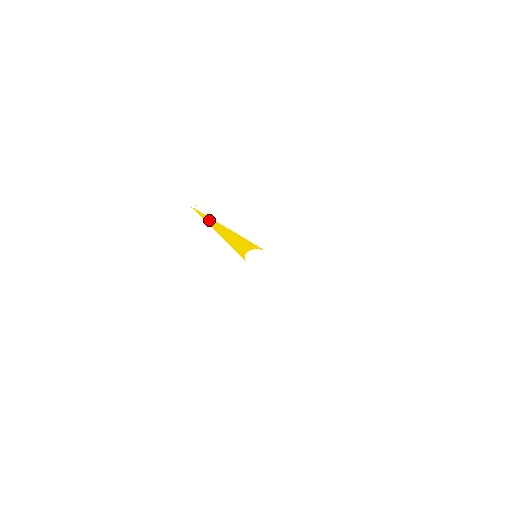
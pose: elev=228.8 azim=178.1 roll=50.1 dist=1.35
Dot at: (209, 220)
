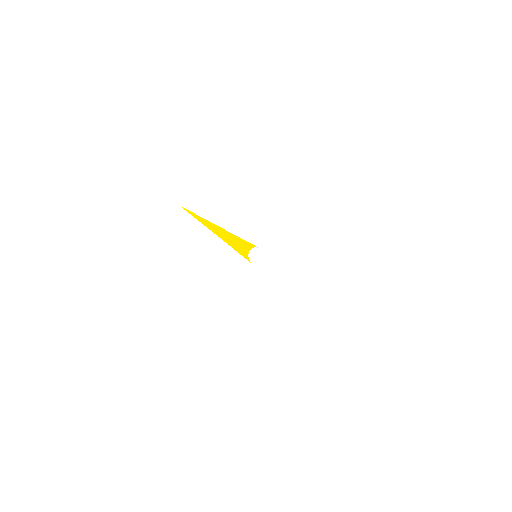
Dot at: (204, 222)
